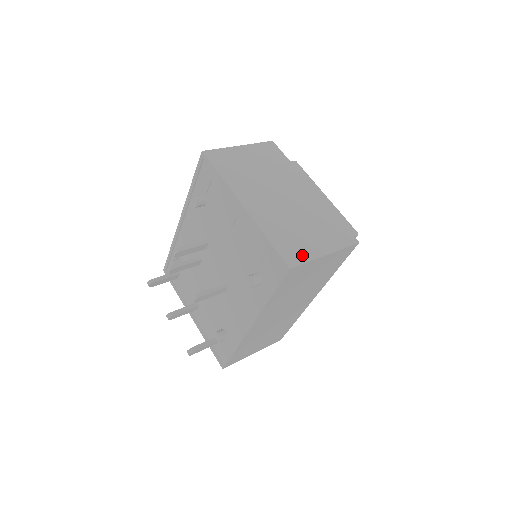
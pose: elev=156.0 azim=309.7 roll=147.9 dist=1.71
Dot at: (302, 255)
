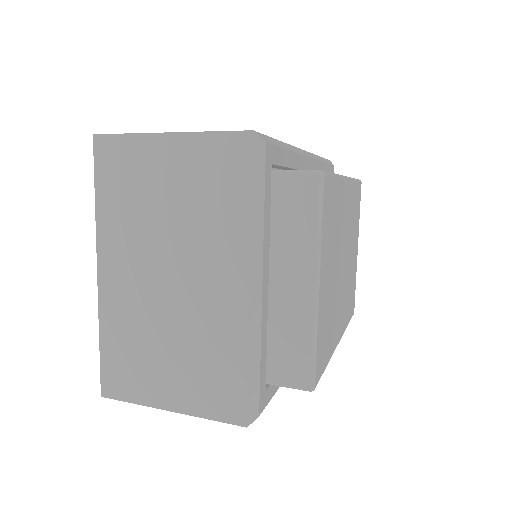
Dot at: (131, 389)
